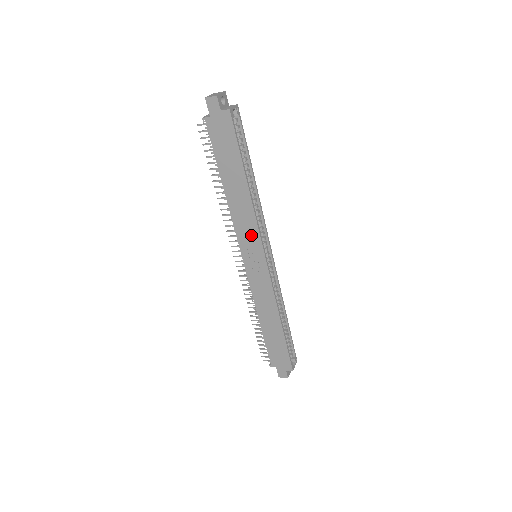
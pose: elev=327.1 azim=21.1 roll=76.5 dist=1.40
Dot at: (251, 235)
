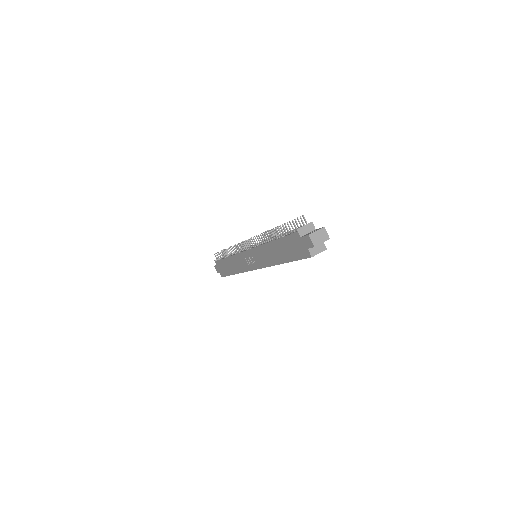
Dot at: (260, 260)
